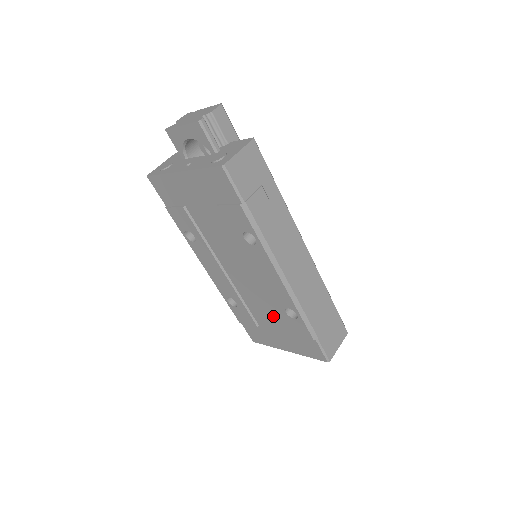
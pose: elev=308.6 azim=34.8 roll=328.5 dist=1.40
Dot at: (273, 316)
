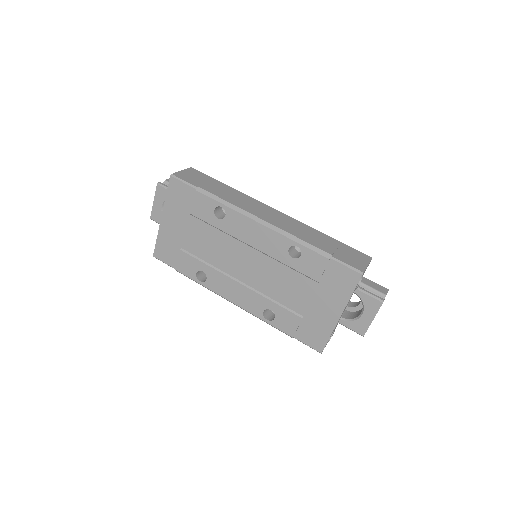
Dot at: (295, 282)
